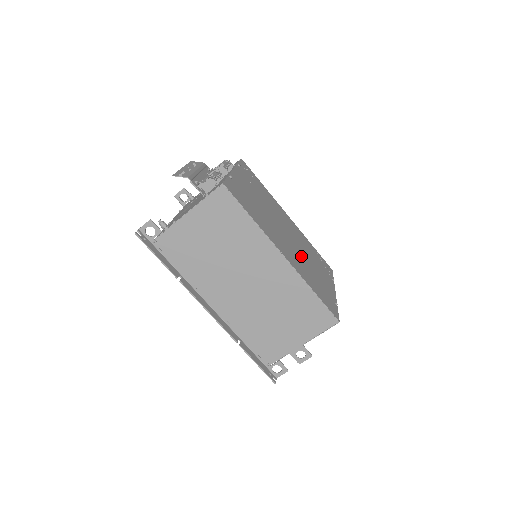
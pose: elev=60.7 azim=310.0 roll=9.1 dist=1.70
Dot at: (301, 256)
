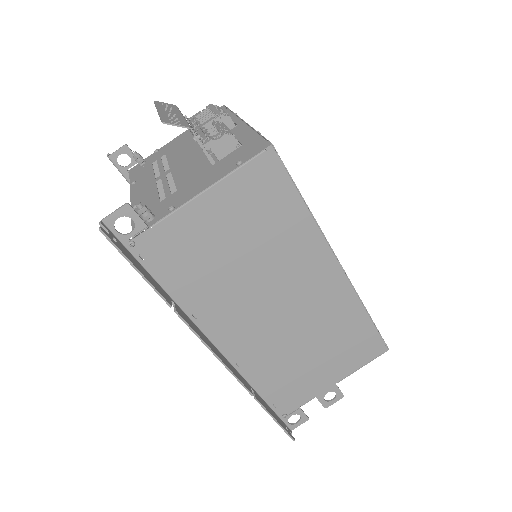
Dot at: occluded
